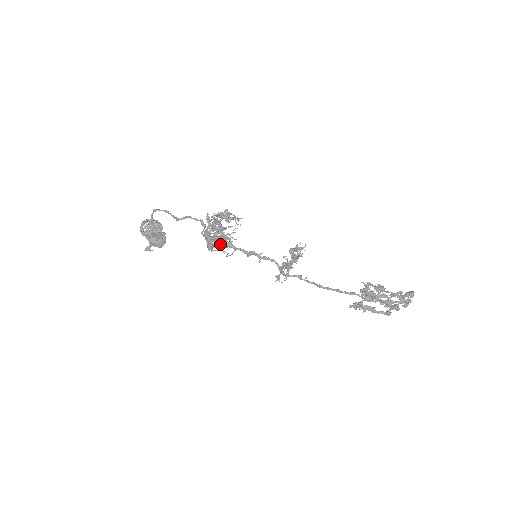
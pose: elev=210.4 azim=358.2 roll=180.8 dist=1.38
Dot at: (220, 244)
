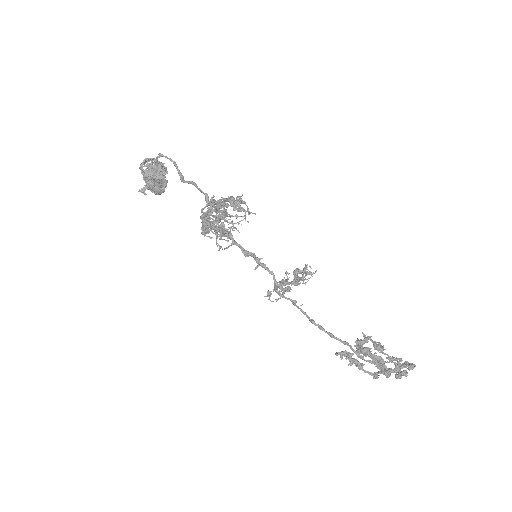
Dot at: (216, 234)
